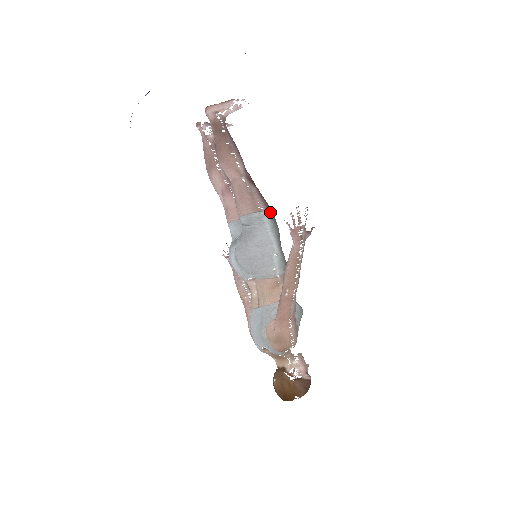
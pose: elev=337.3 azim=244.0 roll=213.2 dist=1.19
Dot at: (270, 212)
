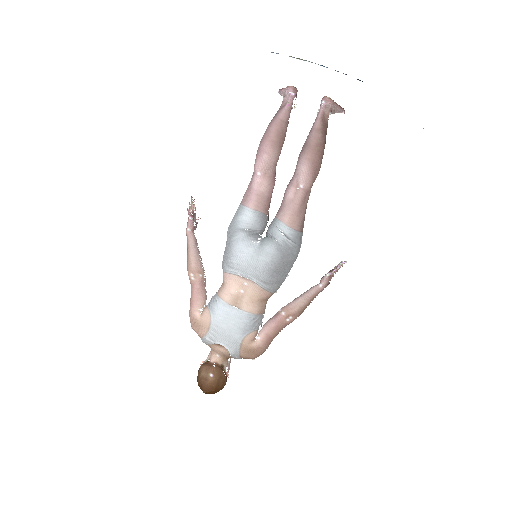
Dot at: occluded
